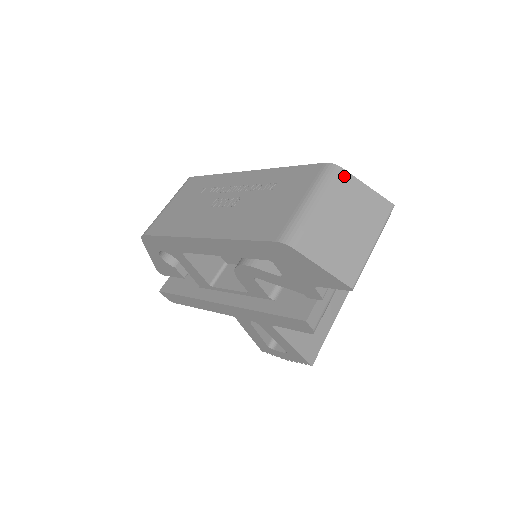
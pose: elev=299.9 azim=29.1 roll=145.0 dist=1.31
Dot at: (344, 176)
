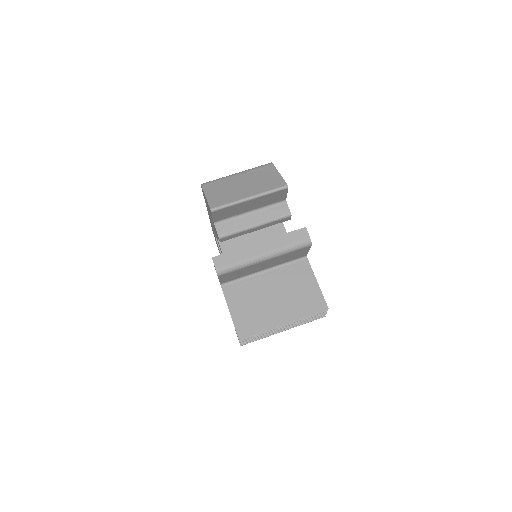
Dot at: (270, 167)
